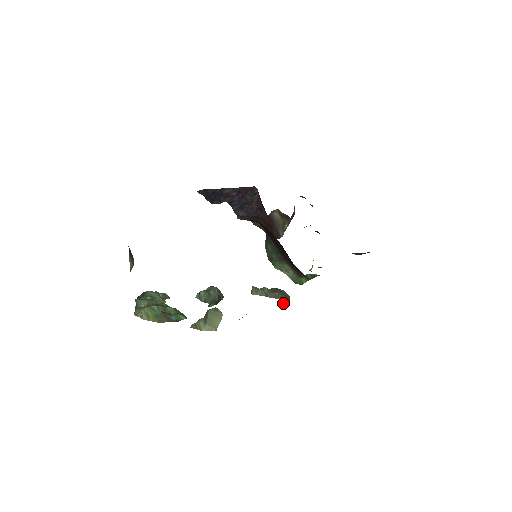
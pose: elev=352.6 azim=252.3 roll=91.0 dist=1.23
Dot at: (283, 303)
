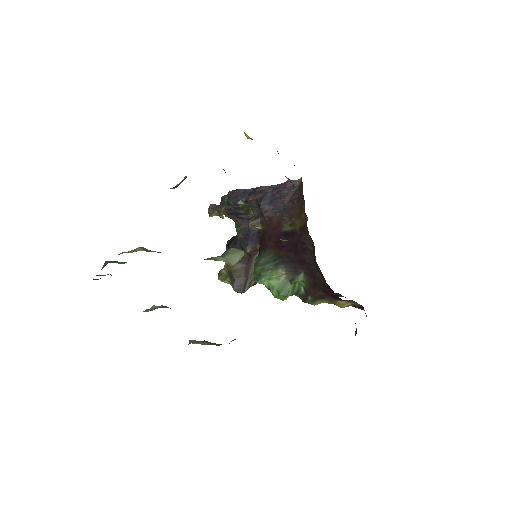
Dot at: occluded
